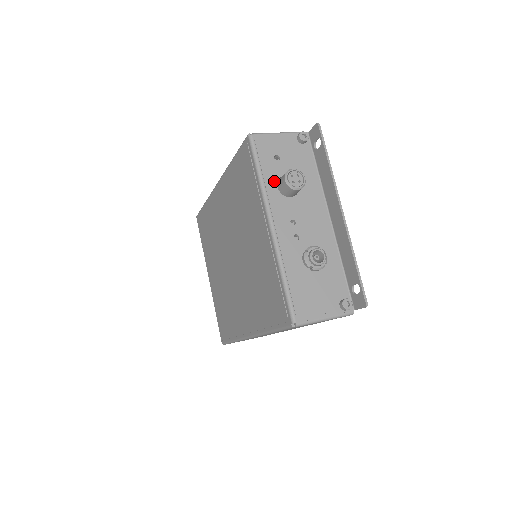
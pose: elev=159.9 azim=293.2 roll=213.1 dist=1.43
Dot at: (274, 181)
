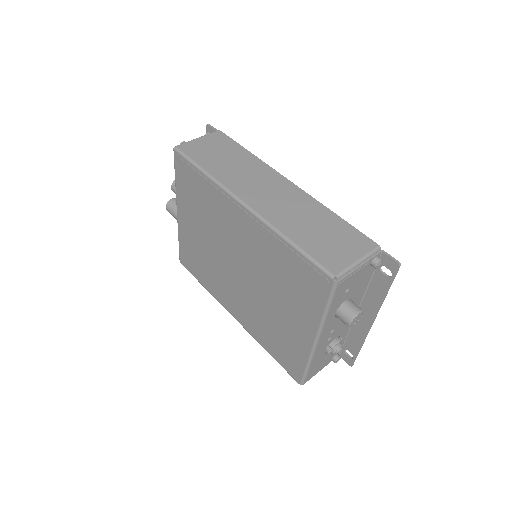
Dot at: (335, 311)
